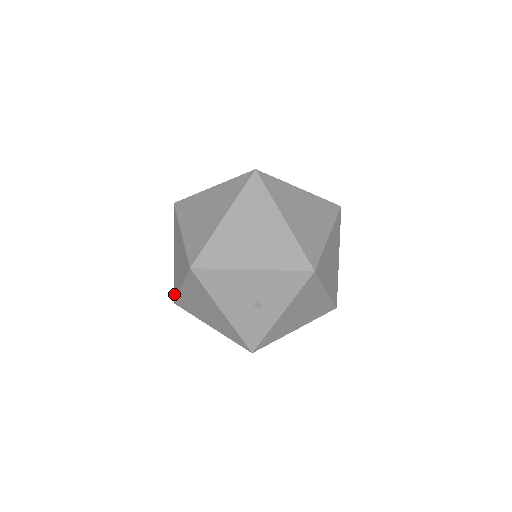
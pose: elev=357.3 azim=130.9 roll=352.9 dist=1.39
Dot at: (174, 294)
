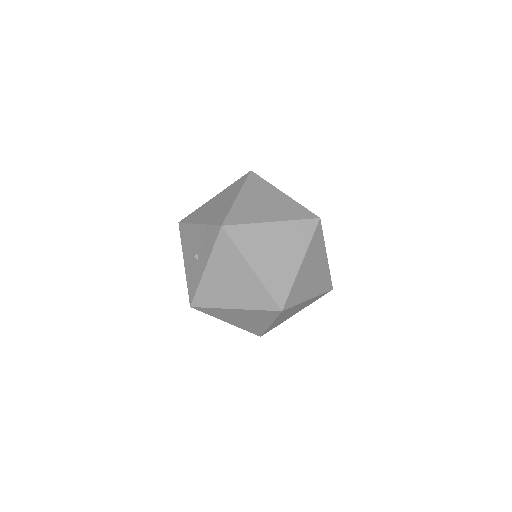
Dot at: occluded
